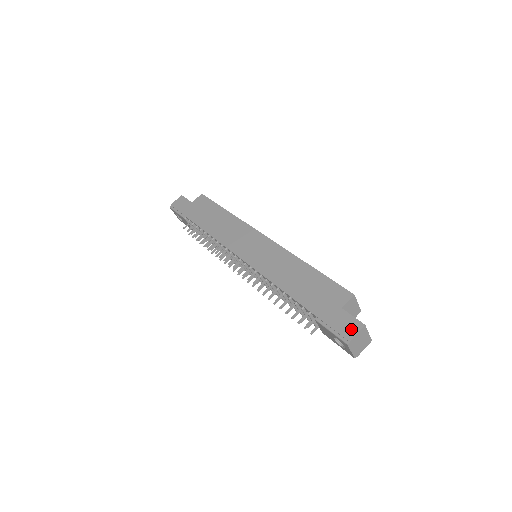
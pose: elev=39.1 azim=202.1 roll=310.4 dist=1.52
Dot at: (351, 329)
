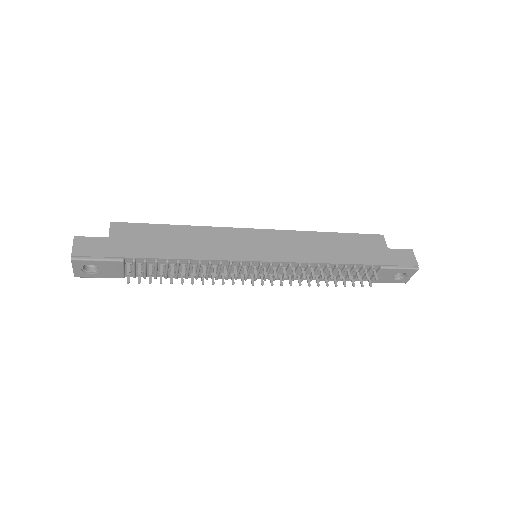
Dot at: (410, 258)
